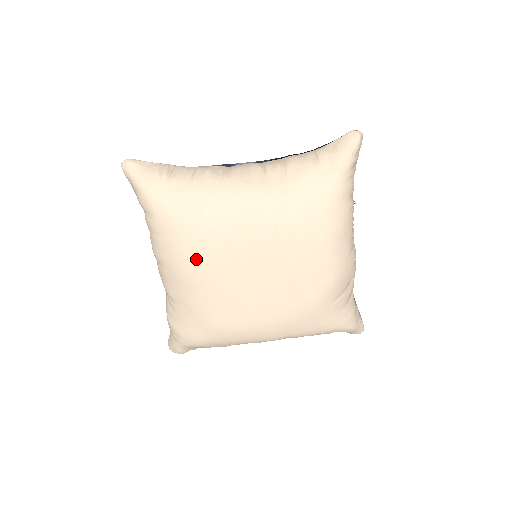
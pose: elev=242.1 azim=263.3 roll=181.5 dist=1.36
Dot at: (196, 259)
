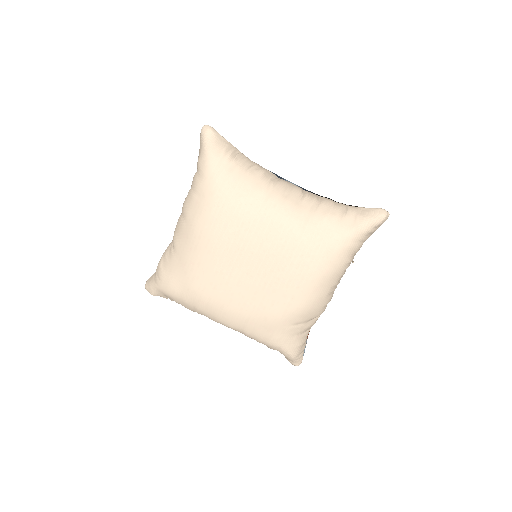
Dot at: (213, 228)
